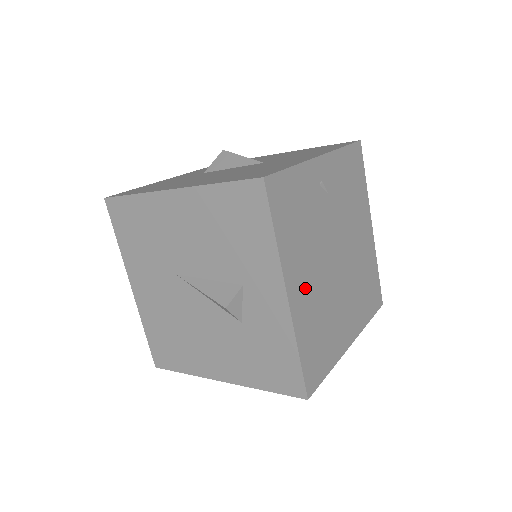
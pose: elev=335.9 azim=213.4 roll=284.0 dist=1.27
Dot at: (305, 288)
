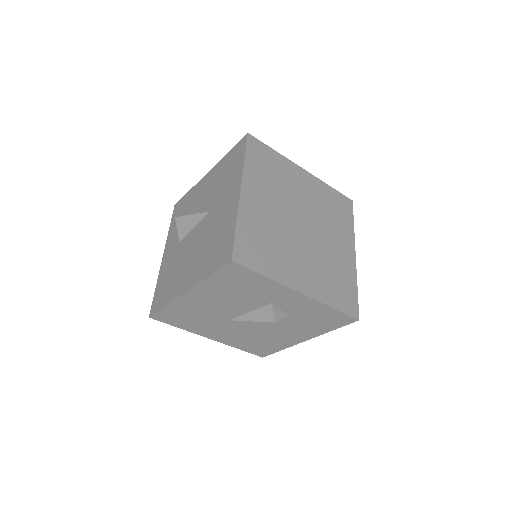
Dot at: (305, 273)
